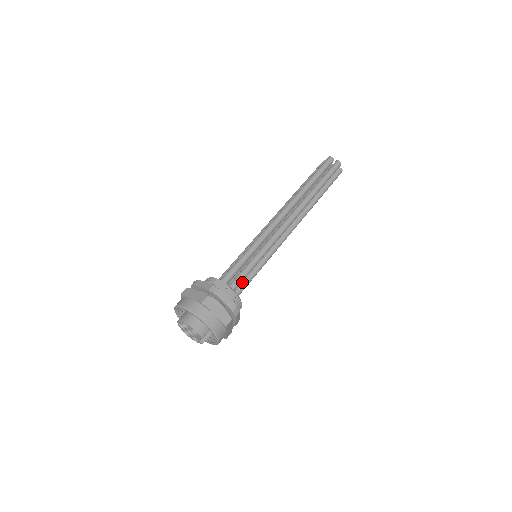
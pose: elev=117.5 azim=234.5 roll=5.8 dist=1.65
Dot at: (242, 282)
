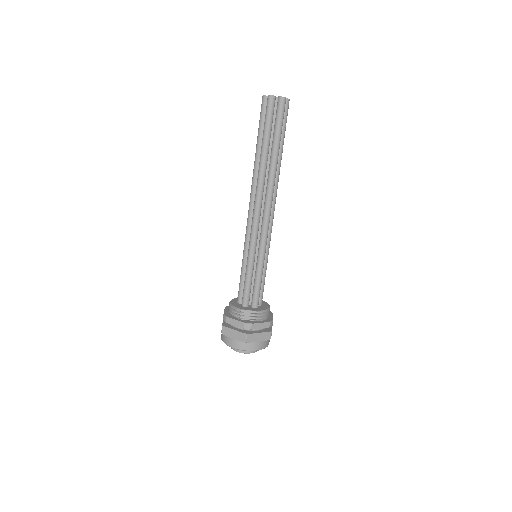
Dot at: occluded
